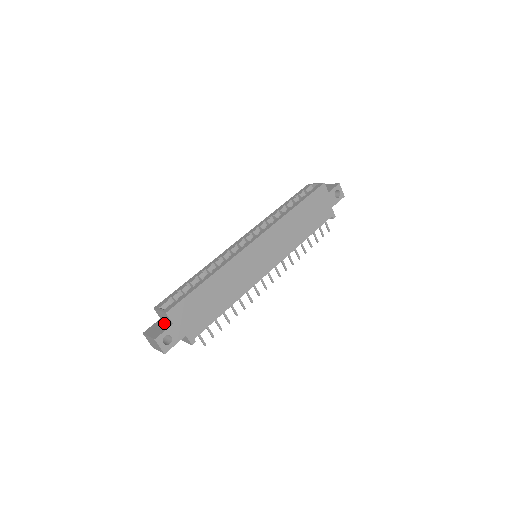
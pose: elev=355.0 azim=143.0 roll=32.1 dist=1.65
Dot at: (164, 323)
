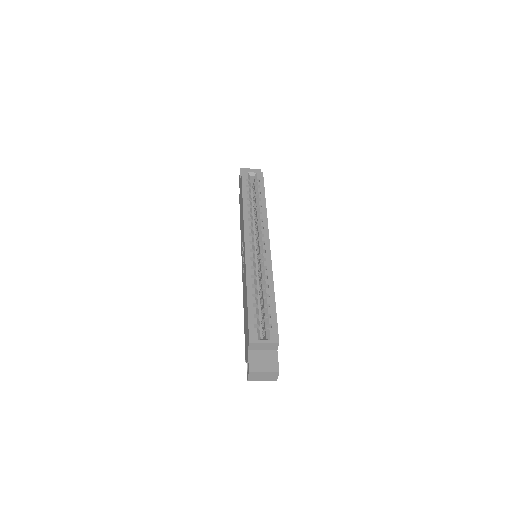
Dot at: (264, 353)
